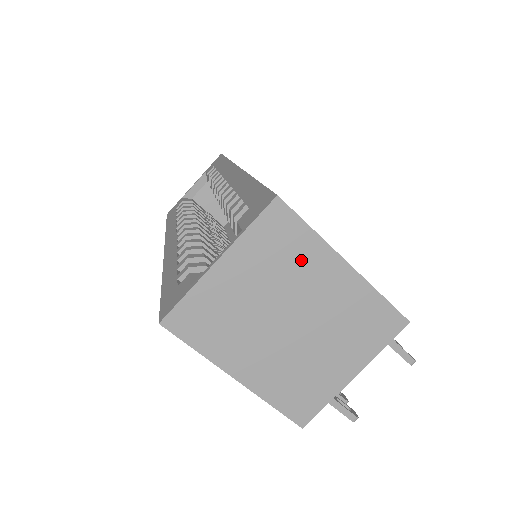
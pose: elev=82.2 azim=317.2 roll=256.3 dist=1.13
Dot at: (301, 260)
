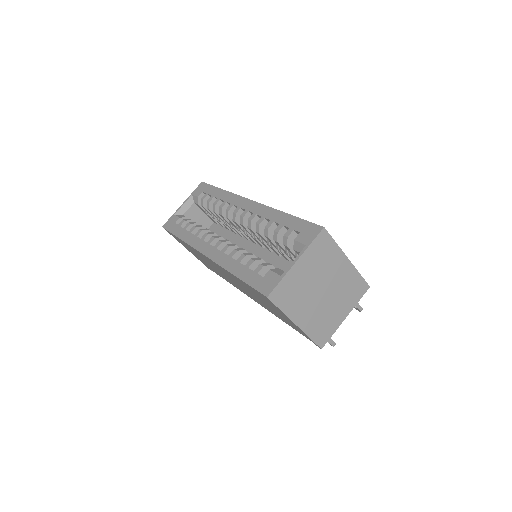
Dot at: (330, 259)
